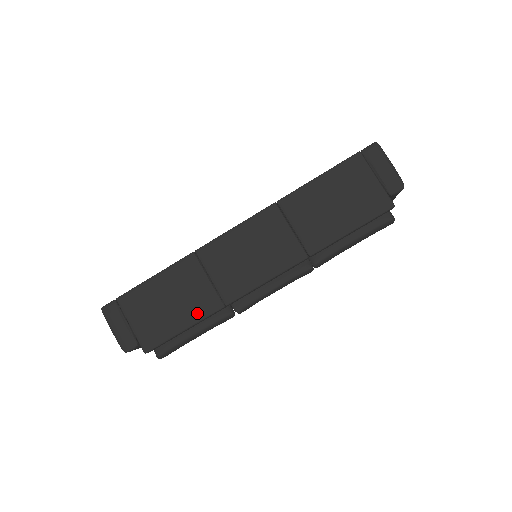
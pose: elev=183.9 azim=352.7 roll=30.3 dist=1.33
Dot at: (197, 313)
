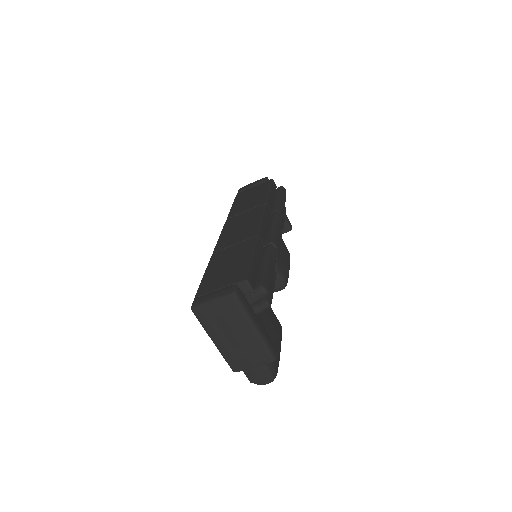
Dot at: (248, 249)
